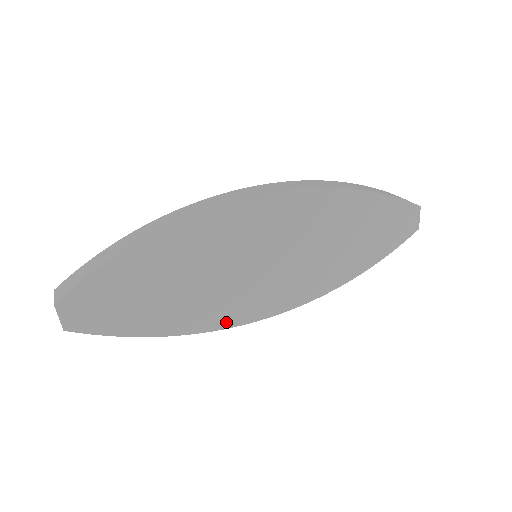
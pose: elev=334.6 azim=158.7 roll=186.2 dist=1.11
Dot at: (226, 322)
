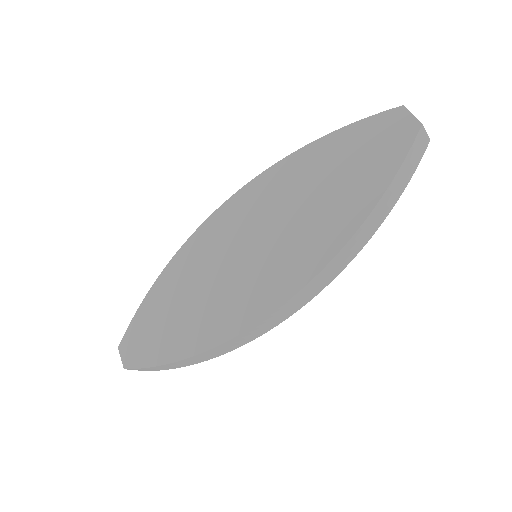
Dot at: (237, 327)
